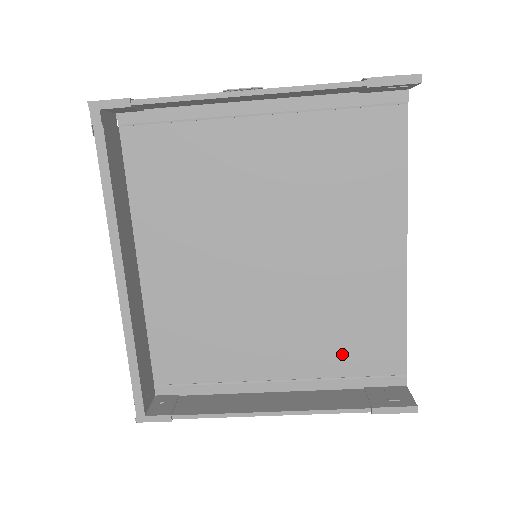
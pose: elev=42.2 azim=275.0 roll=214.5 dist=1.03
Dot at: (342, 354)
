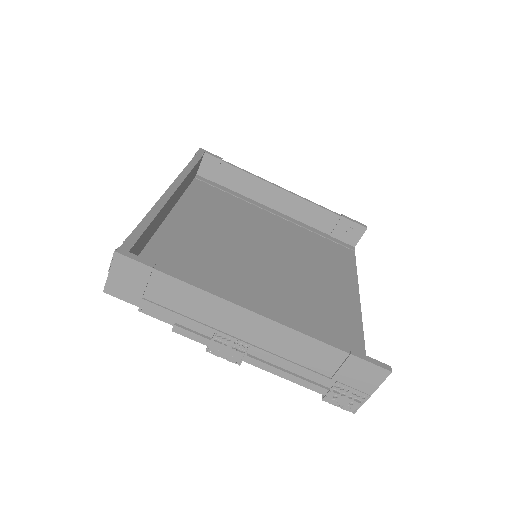
Dot at: occluded
